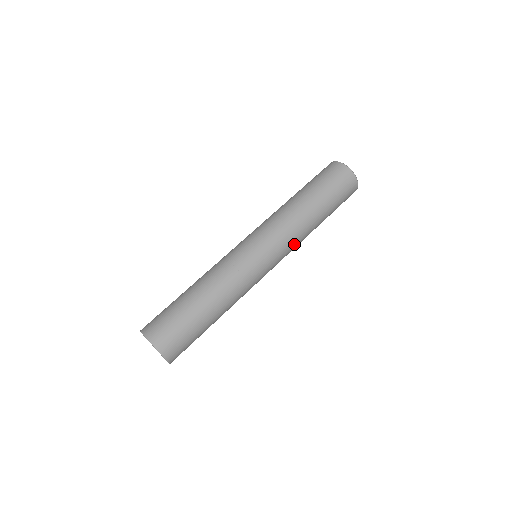
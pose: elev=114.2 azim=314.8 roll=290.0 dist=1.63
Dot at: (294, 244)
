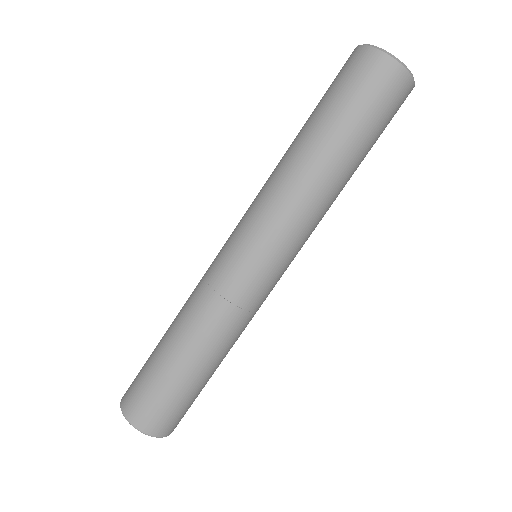
Dot at: occluded
